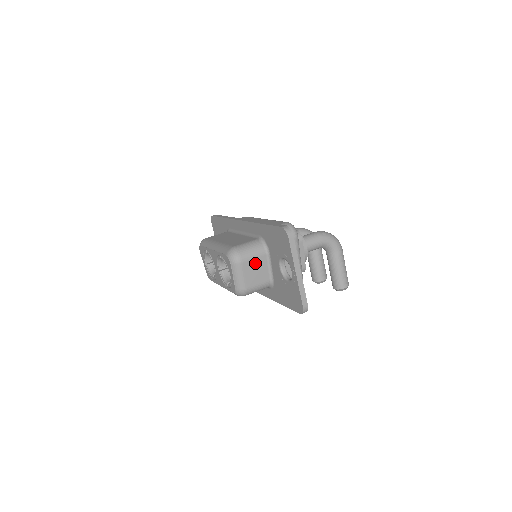
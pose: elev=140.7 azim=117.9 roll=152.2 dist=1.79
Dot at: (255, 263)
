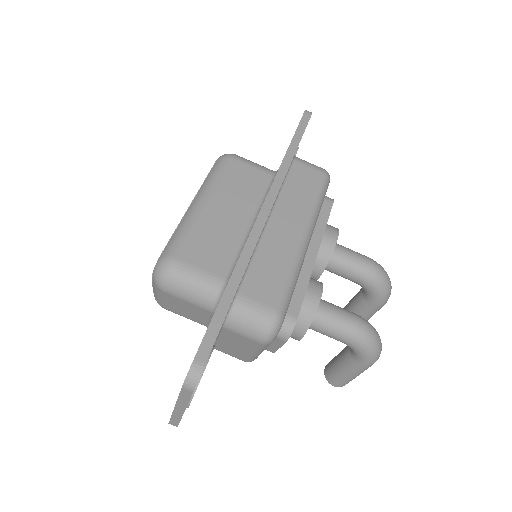
Dot at: (187, 304)
